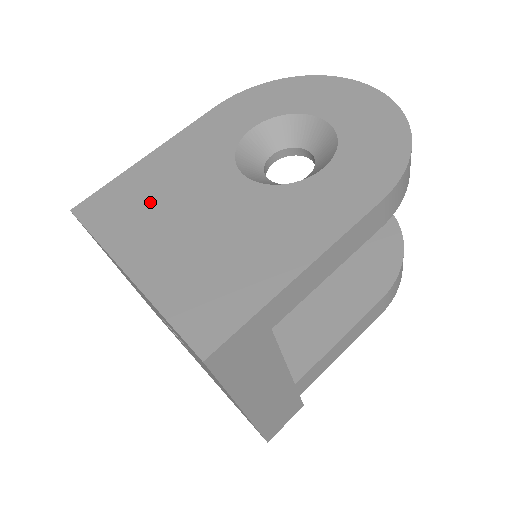
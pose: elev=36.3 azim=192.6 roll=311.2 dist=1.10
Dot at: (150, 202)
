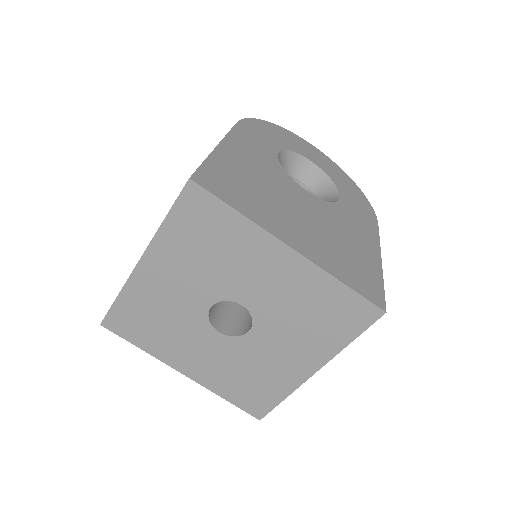
Dot at: (258, 191)
